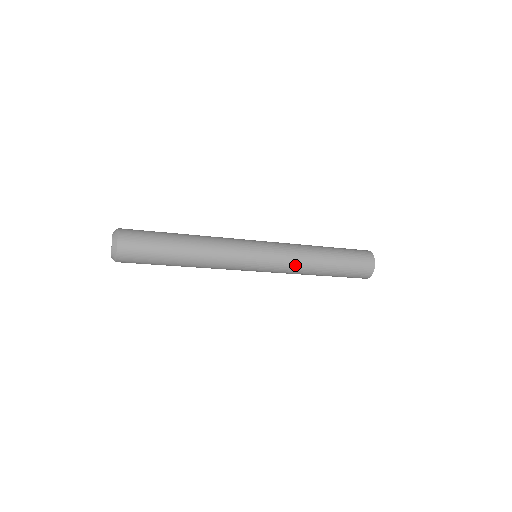
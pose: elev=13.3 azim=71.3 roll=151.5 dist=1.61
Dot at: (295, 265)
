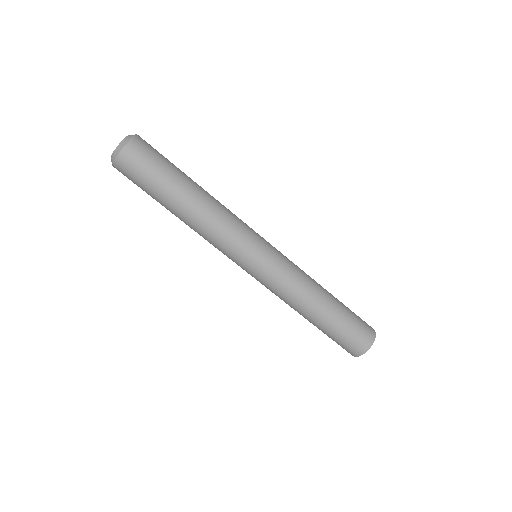
Dot at: (298, 279)
